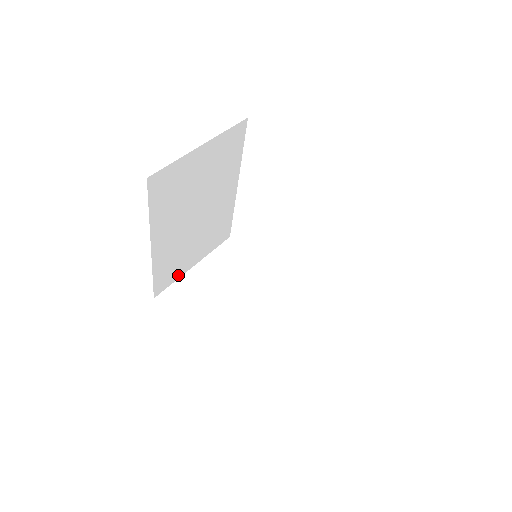
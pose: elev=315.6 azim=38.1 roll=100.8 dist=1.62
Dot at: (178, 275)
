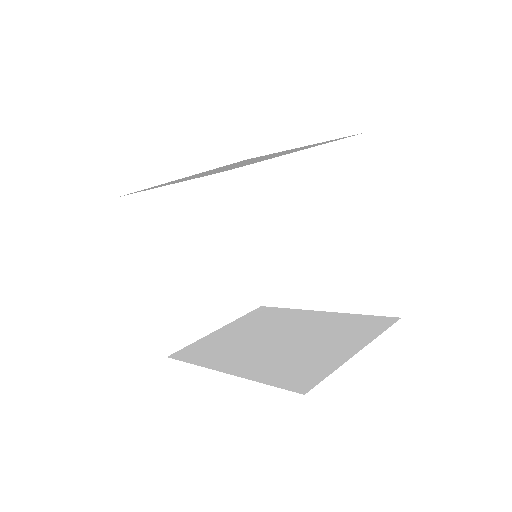
Dot at: (157, 187)
